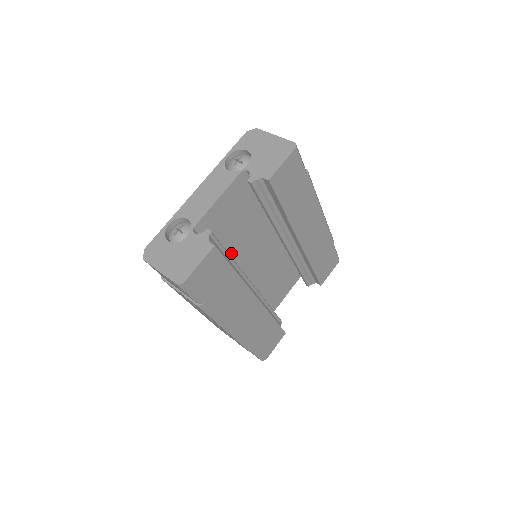
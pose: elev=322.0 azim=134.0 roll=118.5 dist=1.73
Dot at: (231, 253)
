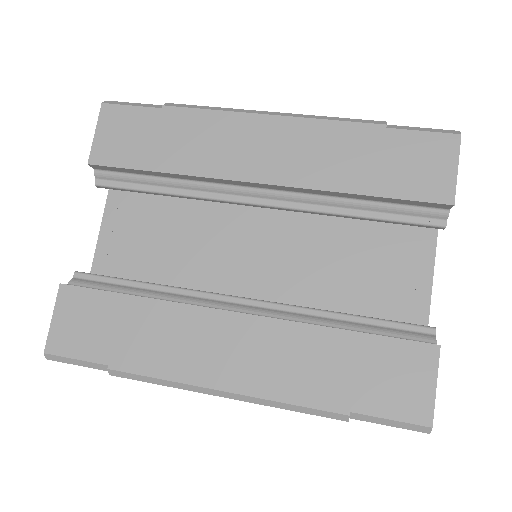
Dot at: (187, 279)
